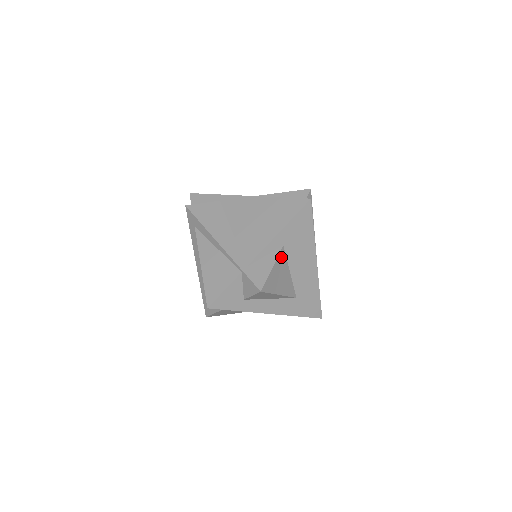
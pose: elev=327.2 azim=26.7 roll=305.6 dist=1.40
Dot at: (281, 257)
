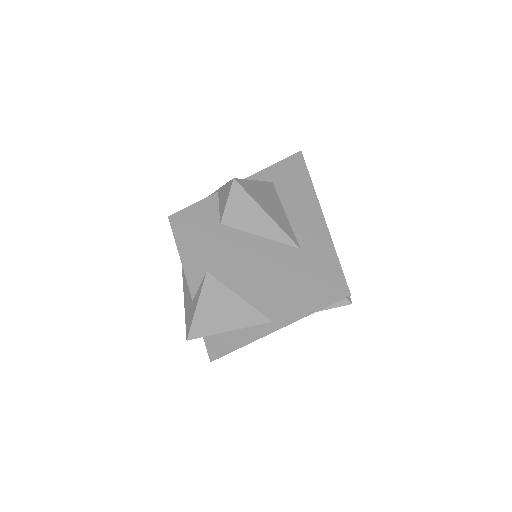
Dot at: (269, 187)
